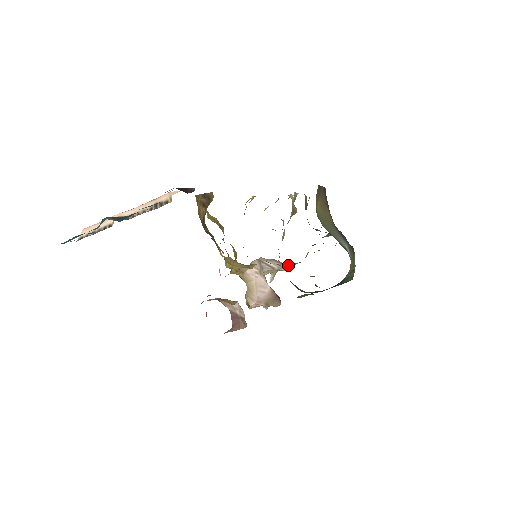
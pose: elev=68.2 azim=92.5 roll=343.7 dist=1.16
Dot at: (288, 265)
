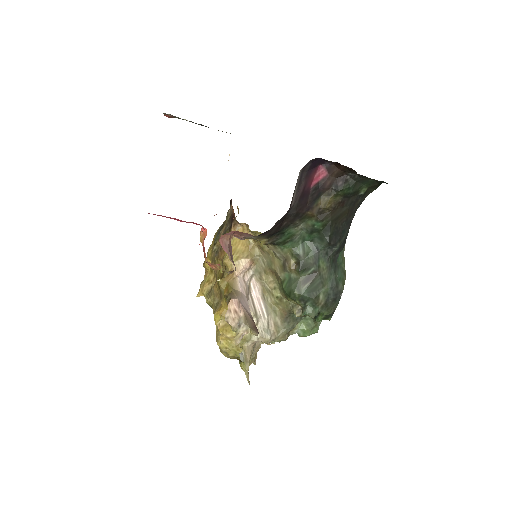
Dot at: (270, 322)
